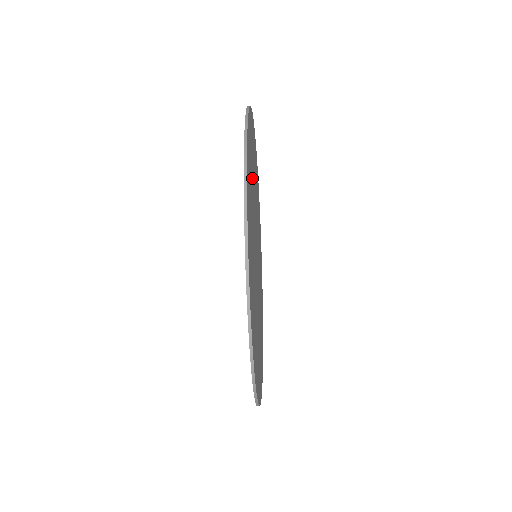
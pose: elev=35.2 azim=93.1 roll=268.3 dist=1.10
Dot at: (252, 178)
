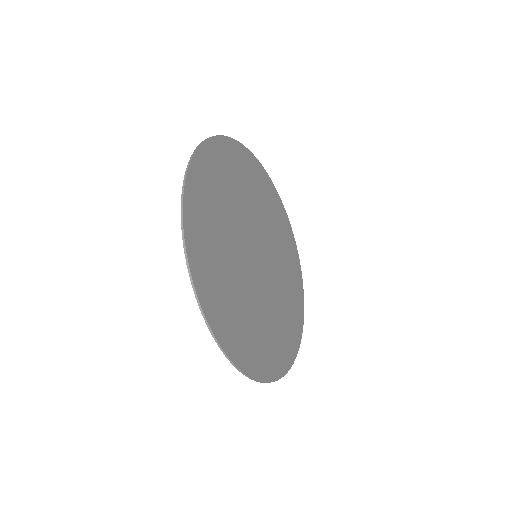
Dot at: (238, 185)
